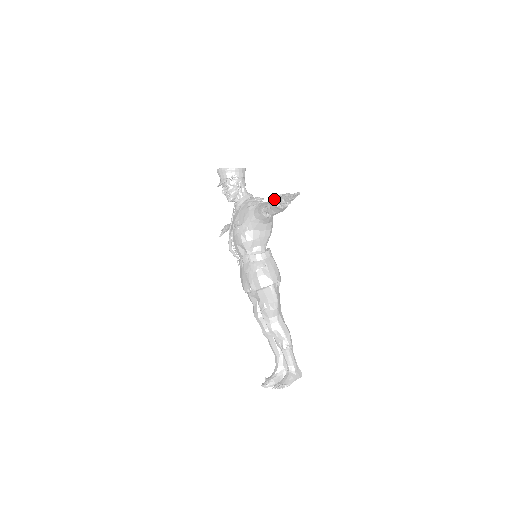
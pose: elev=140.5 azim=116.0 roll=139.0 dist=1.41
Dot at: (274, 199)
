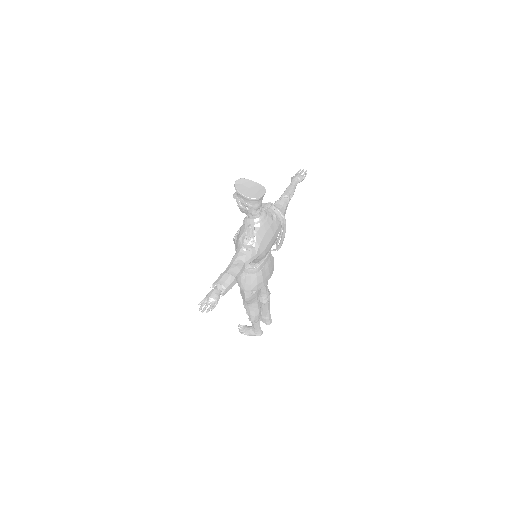
Dot at: occluded
